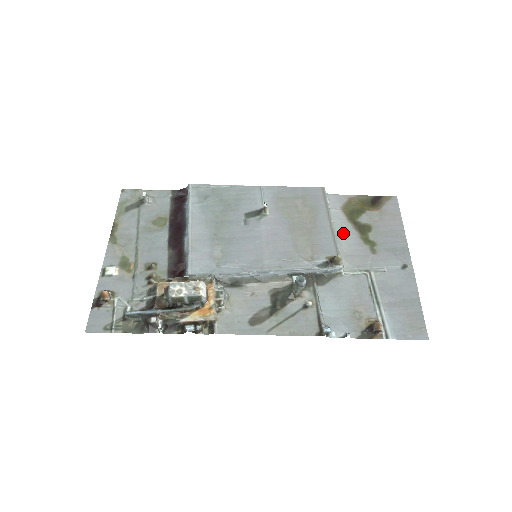
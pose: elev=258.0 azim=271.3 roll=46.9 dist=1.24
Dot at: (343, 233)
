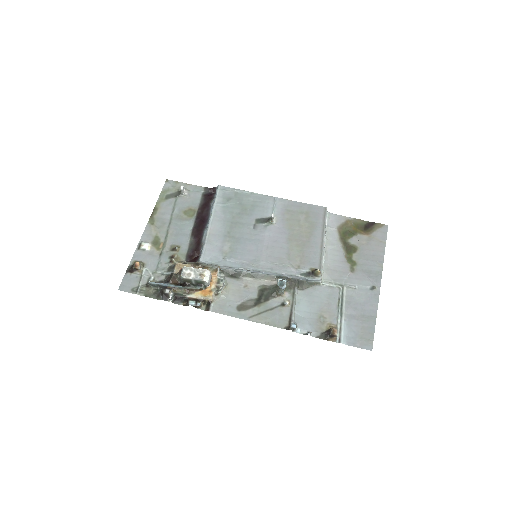
Dot at: (332, 250)
